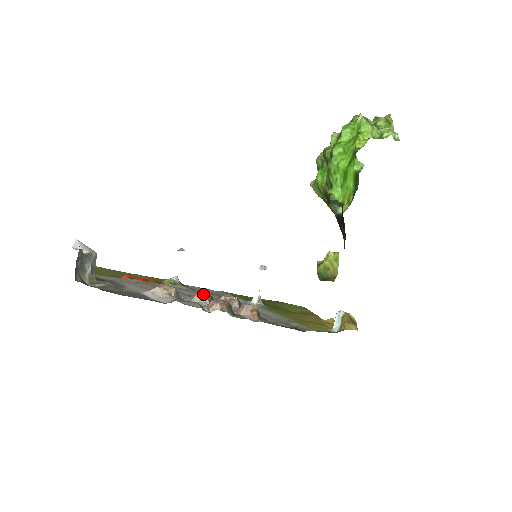
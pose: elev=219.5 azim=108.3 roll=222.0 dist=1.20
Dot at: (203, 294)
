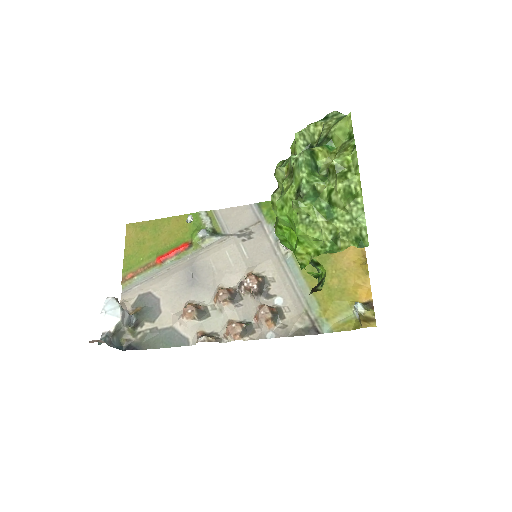
Dot at: (222, 300)
